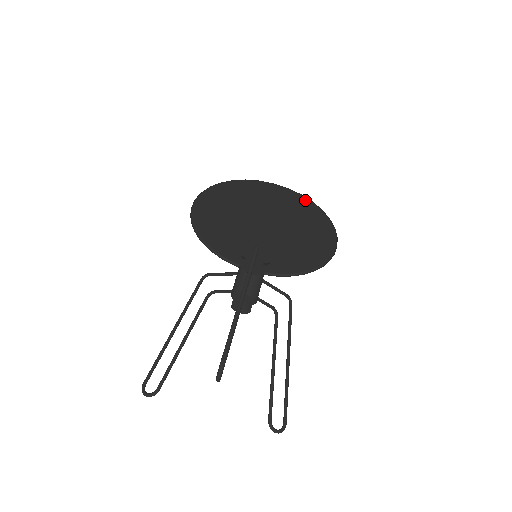
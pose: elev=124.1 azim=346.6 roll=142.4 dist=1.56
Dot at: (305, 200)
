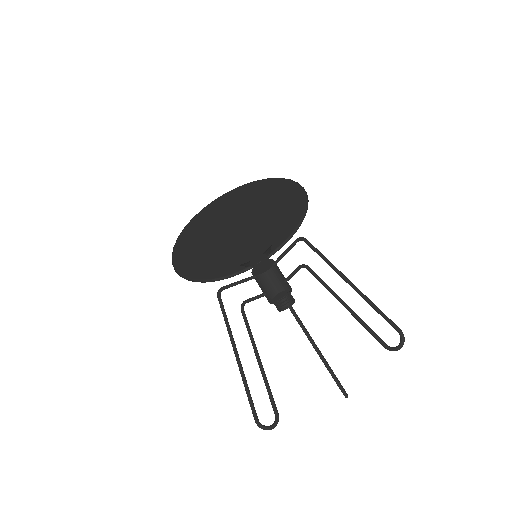
Dot at: (300, 192)
